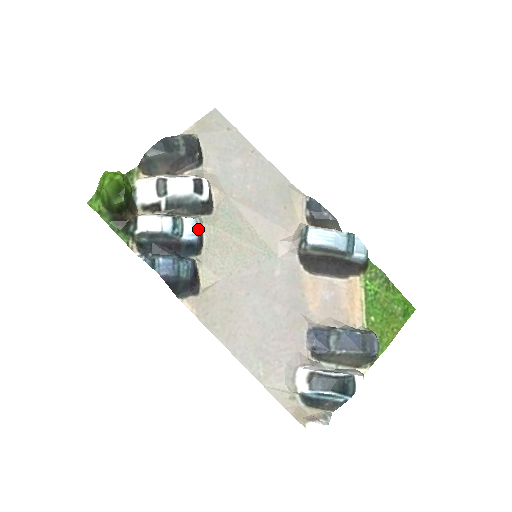
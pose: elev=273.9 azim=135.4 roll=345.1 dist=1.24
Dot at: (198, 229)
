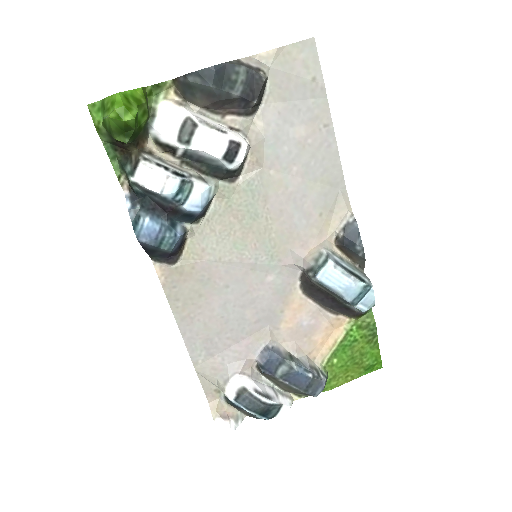
Dot at: (207, 199)
